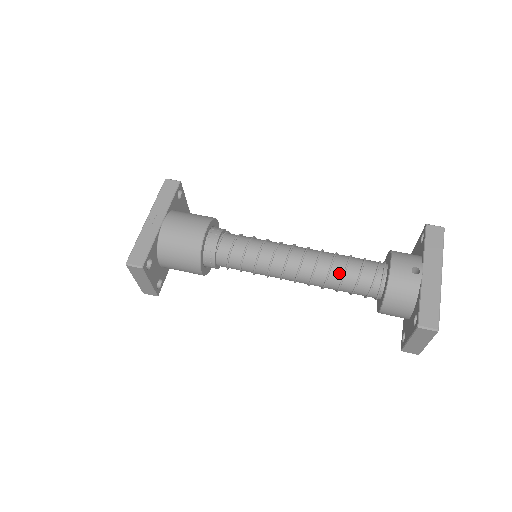
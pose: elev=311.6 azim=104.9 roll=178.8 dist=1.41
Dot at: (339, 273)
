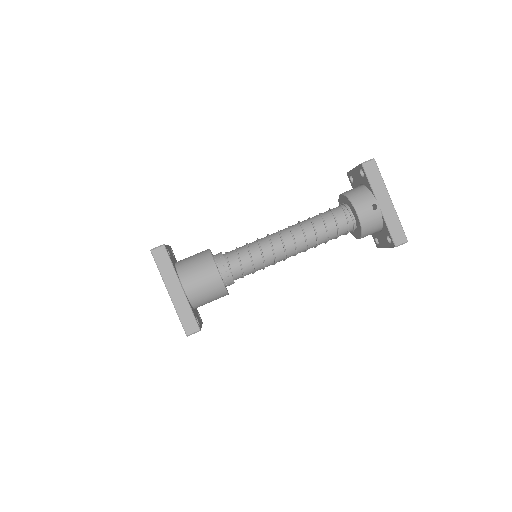
Dot at: (324, 236)
